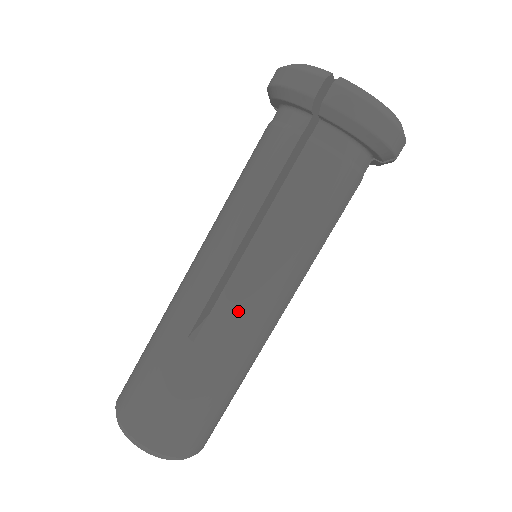
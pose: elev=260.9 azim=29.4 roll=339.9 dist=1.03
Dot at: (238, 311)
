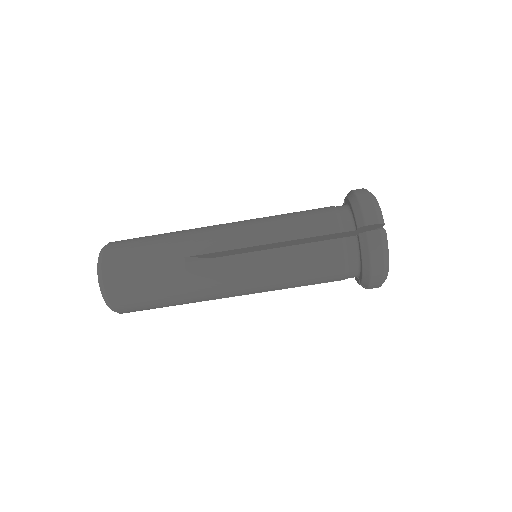
Dot at: (222, 273)
